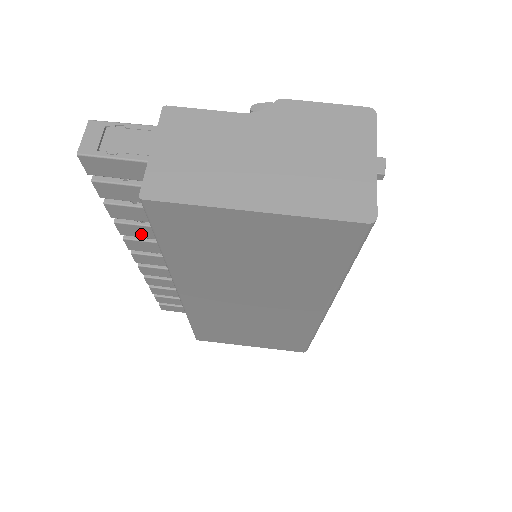
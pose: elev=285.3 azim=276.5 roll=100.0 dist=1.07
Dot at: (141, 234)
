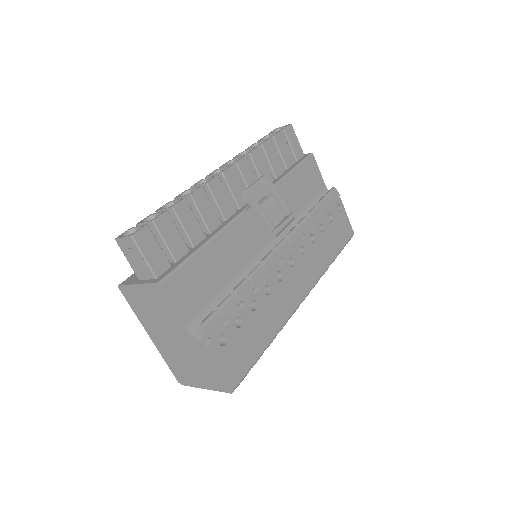
Dot at: occluded
